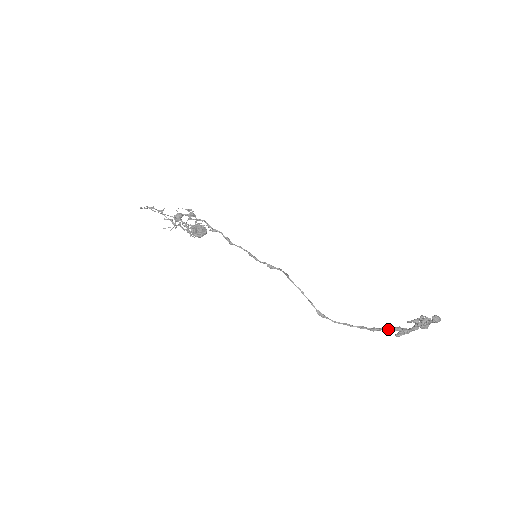
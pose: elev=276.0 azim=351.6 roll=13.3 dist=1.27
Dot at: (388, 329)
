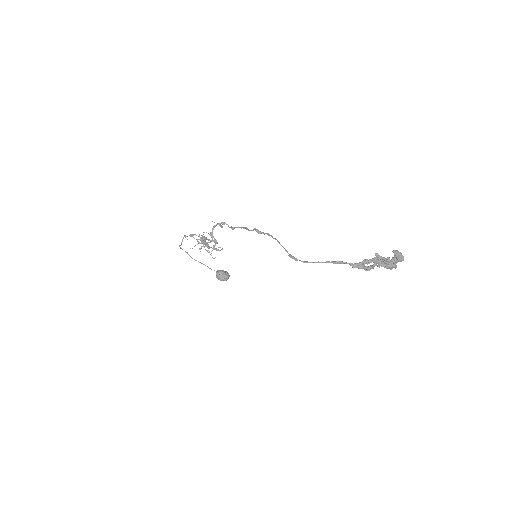
Dot at: (352, 264)
